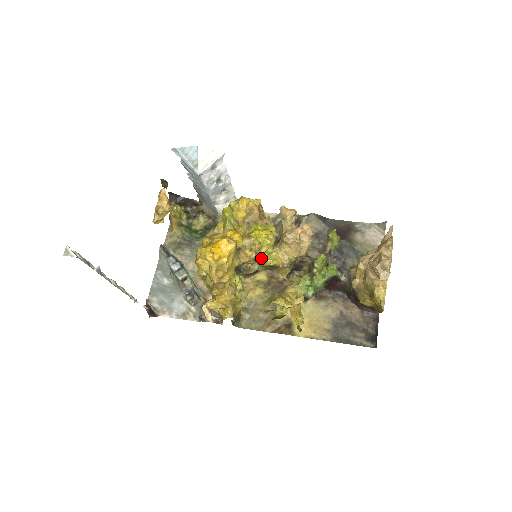
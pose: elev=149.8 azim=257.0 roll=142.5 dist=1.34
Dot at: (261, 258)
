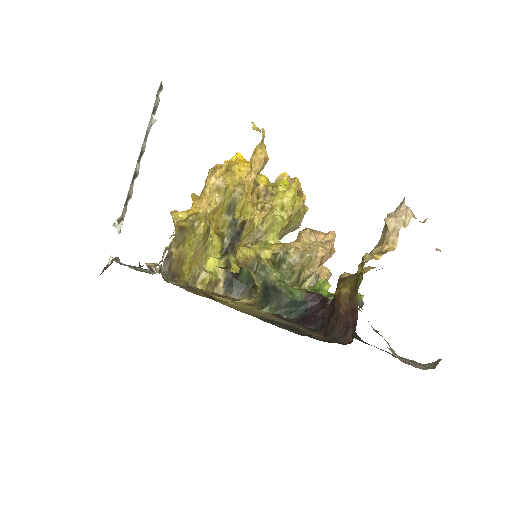
Dot at: (261, 243)
